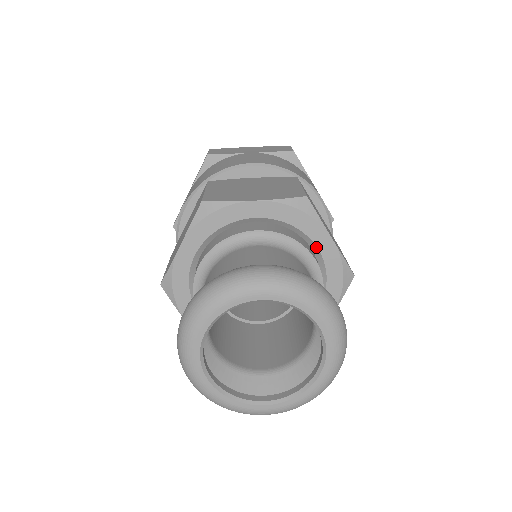
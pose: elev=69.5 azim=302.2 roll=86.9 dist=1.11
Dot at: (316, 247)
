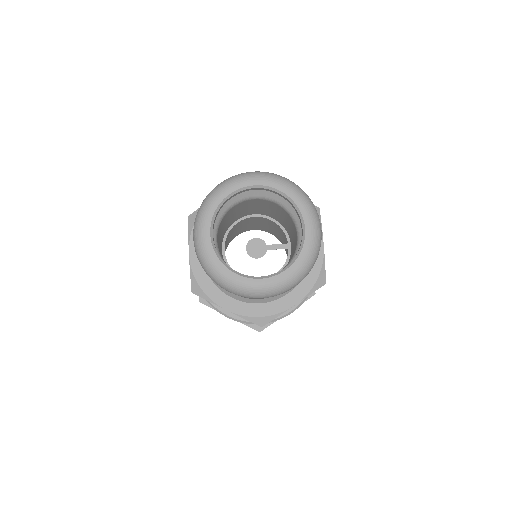
Dot at: occluded
